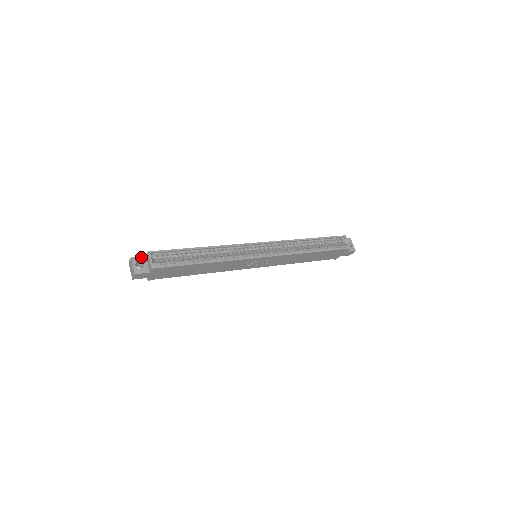
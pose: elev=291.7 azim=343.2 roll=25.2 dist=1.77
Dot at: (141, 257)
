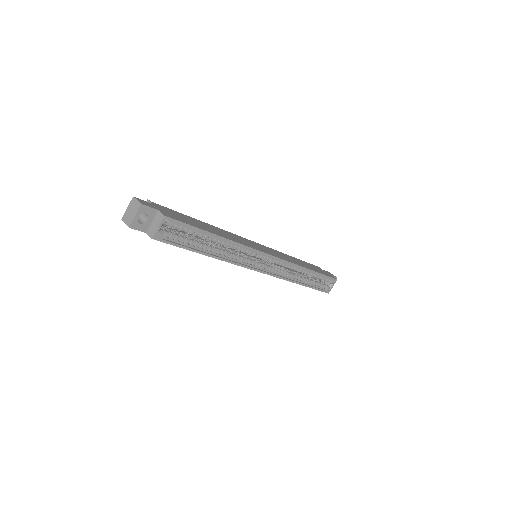
Dot at: (152, 209)
